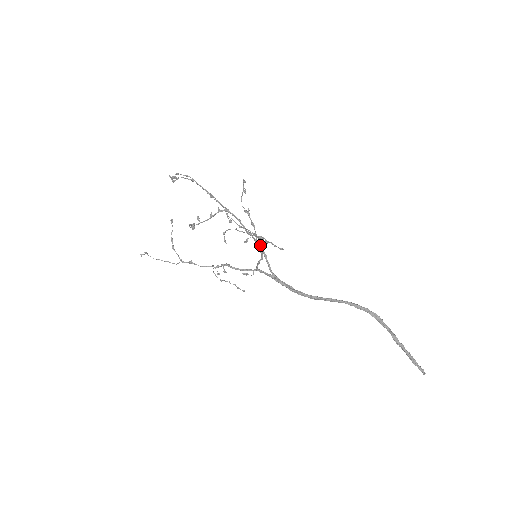
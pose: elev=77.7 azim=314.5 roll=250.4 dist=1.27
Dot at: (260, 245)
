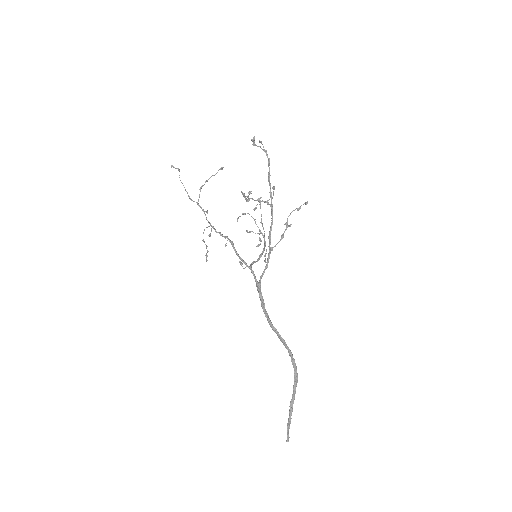
Dot at: occluded
